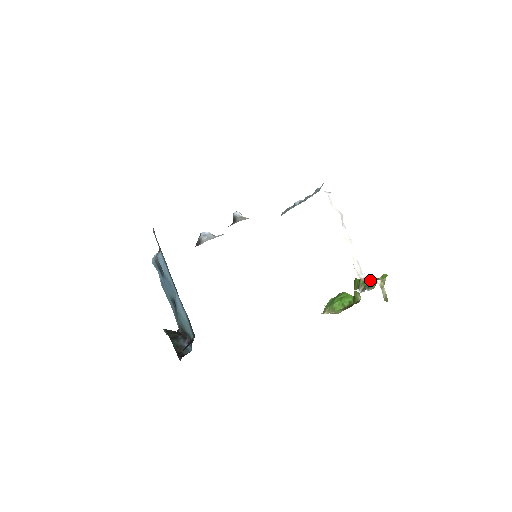
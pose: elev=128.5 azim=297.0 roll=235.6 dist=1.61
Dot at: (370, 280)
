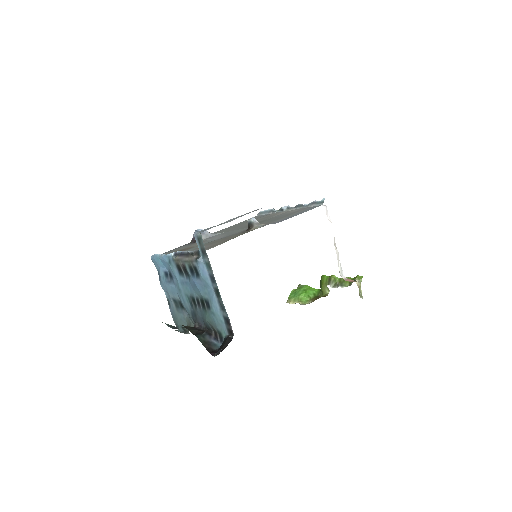
Dot at: (350, 280)
